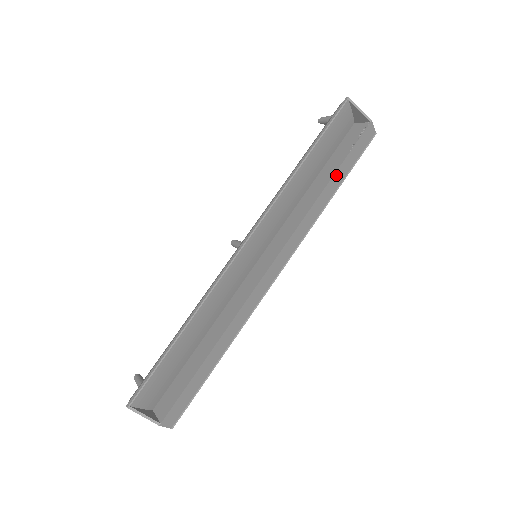
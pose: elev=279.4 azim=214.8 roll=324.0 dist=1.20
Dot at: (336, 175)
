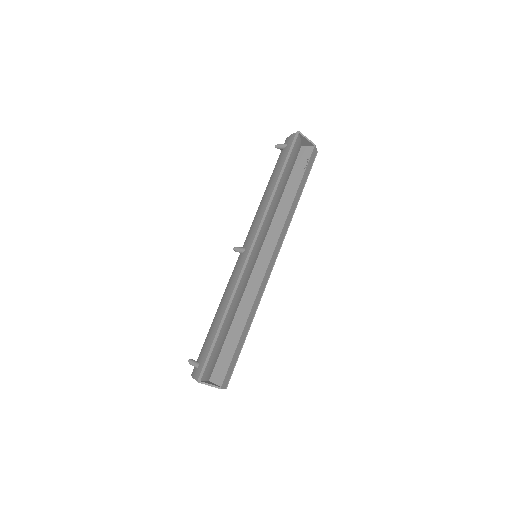
Dot at: (299, 188)
